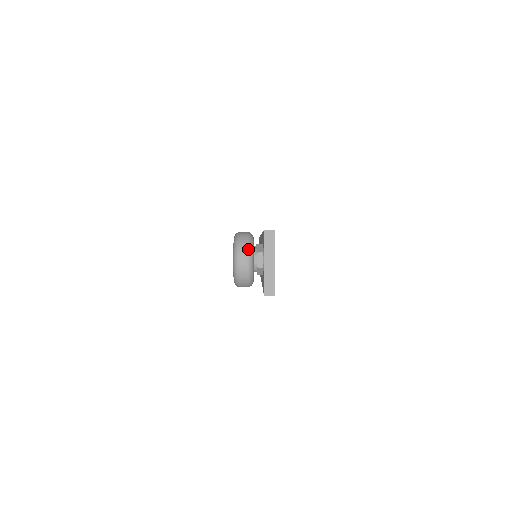
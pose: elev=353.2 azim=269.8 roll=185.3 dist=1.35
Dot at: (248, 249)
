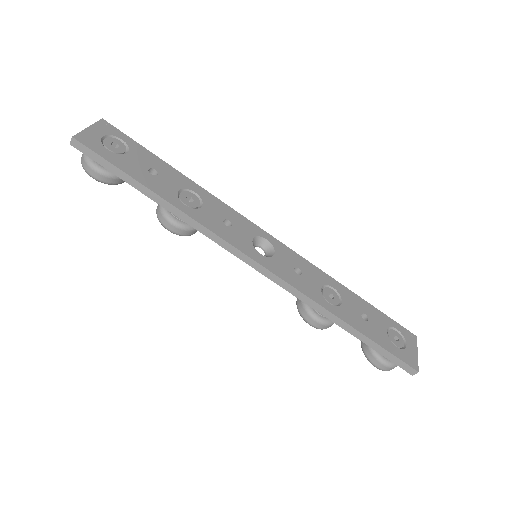
Dot at: occluded
